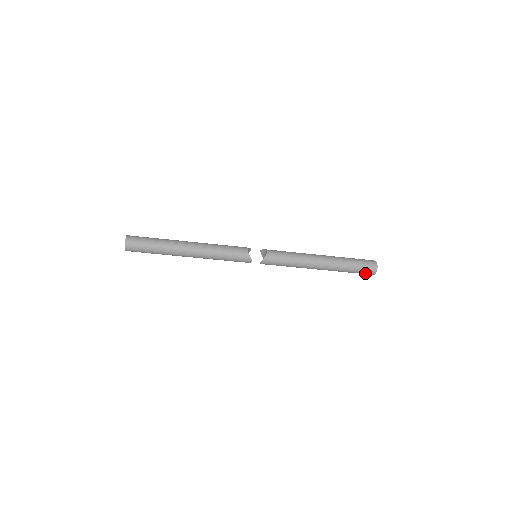
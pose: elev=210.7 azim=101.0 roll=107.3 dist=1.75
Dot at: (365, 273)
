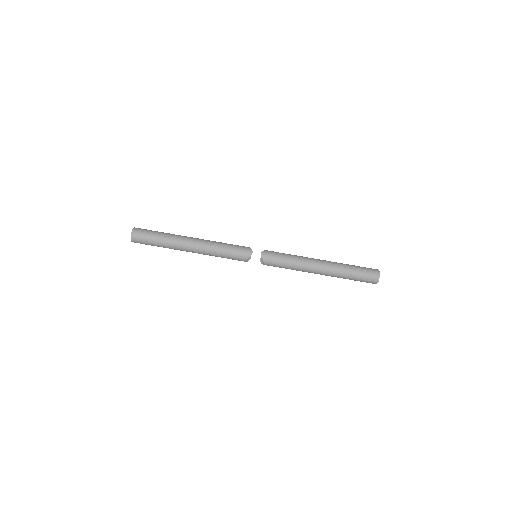
Dot at: (369, 274)
